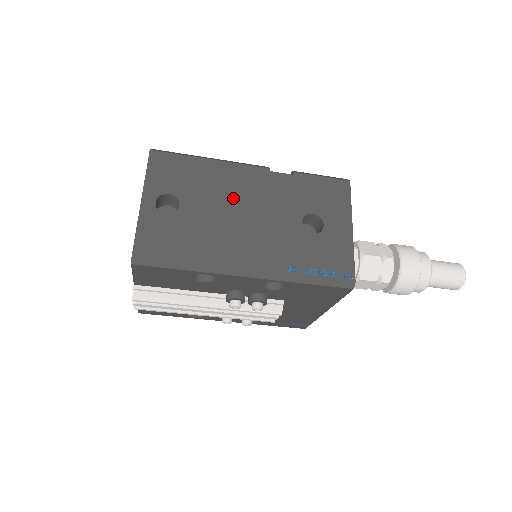
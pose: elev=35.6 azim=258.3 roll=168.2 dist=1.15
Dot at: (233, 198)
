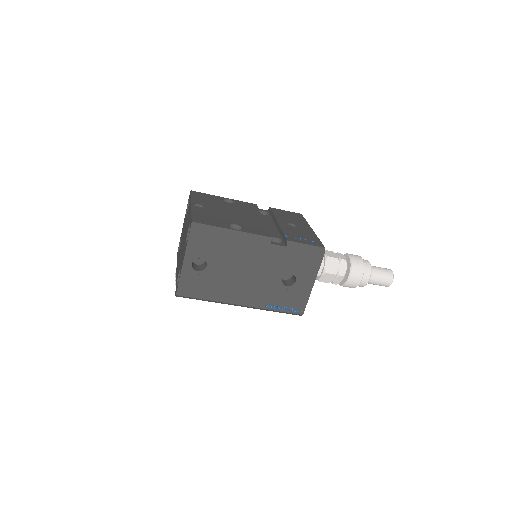
Dot at: (242, 262)
